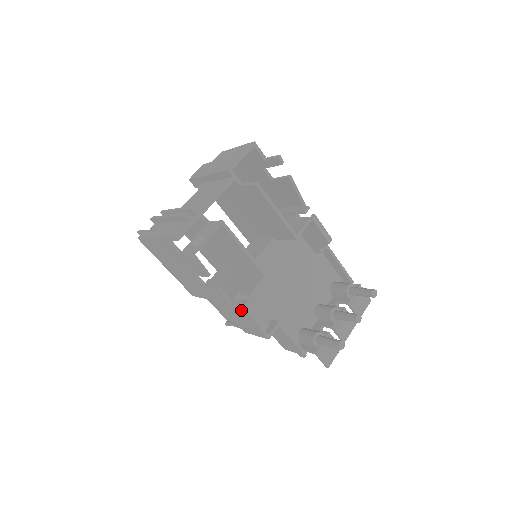
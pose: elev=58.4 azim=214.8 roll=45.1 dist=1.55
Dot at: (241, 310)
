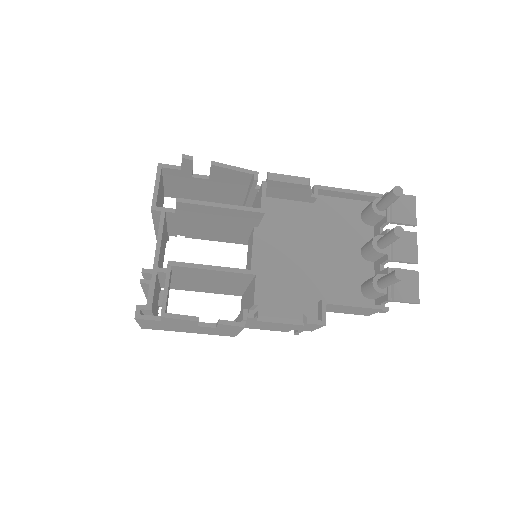
Dot at: occluded
